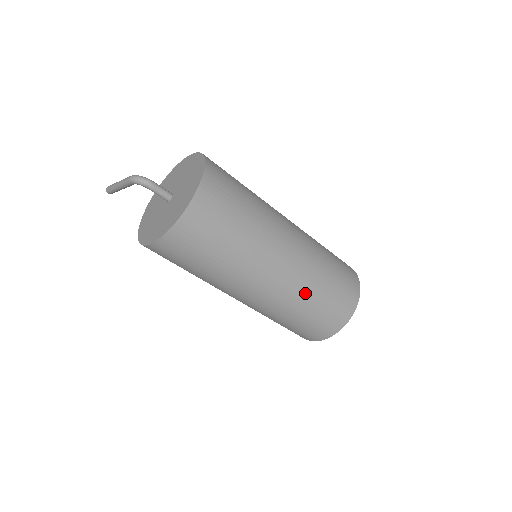
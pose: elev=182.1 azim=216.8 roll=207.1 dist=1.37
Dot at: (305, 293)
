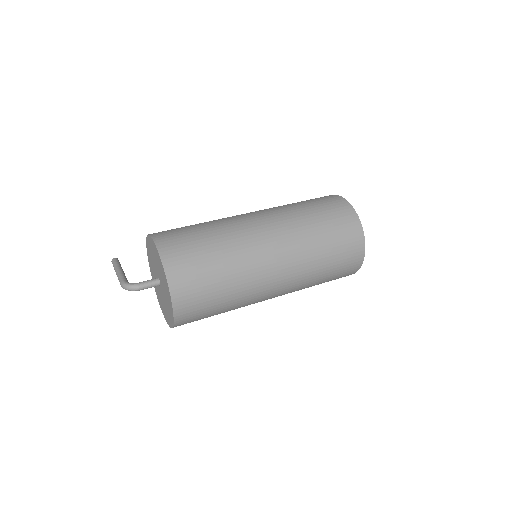
Dot at: (308, 281)
